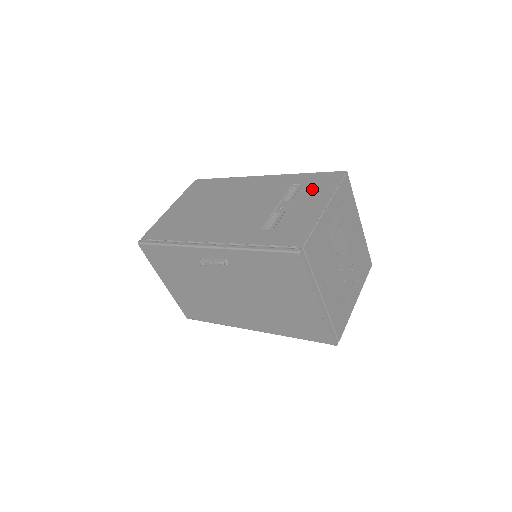
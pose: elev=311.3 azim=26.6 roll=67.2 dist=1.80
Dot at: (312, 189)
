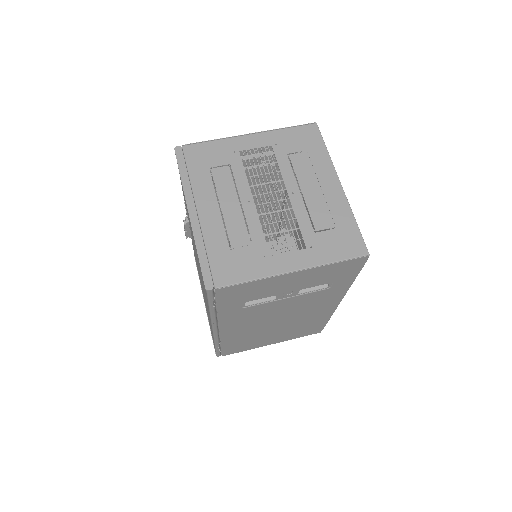
Dot at: occluded
